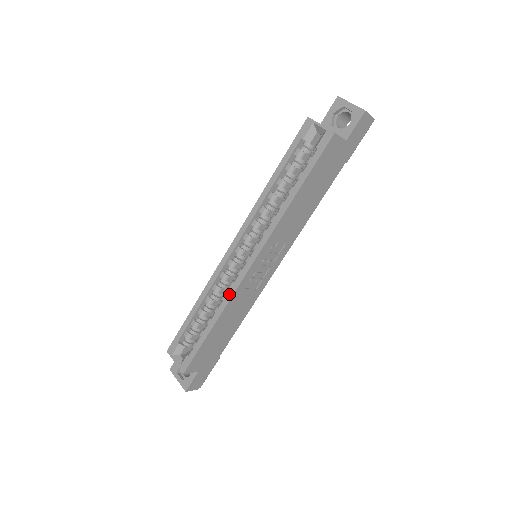
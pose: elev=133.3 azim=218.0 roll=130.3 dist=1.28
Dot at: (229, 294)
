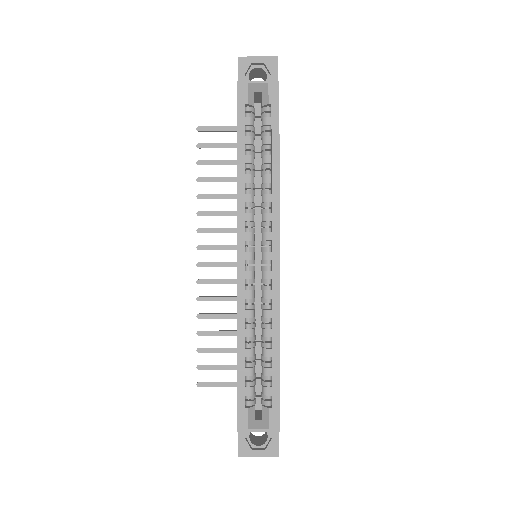
Dot at: (274, 304)
